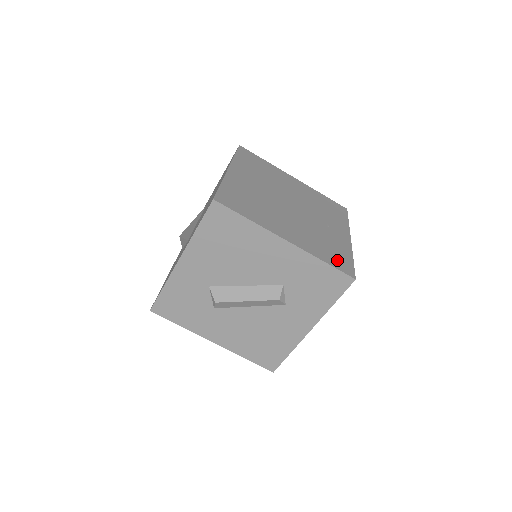
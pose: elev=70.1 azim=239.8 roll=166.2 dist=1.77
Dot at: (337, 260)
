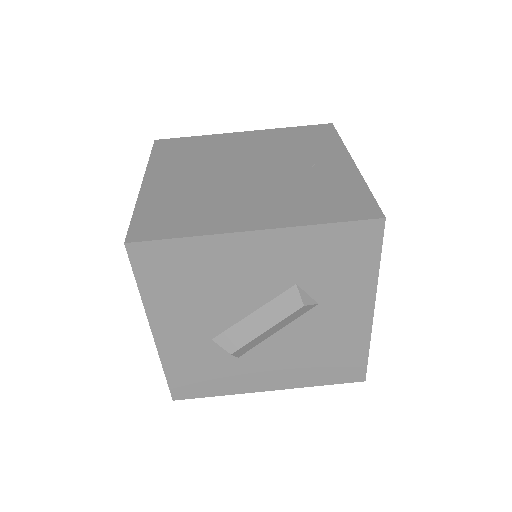
Dot at: (344, 207)
